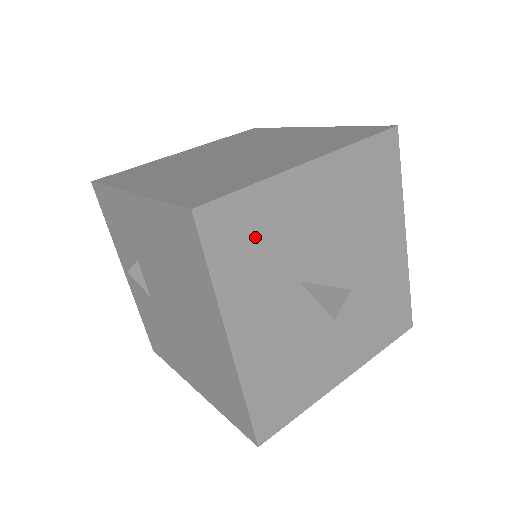
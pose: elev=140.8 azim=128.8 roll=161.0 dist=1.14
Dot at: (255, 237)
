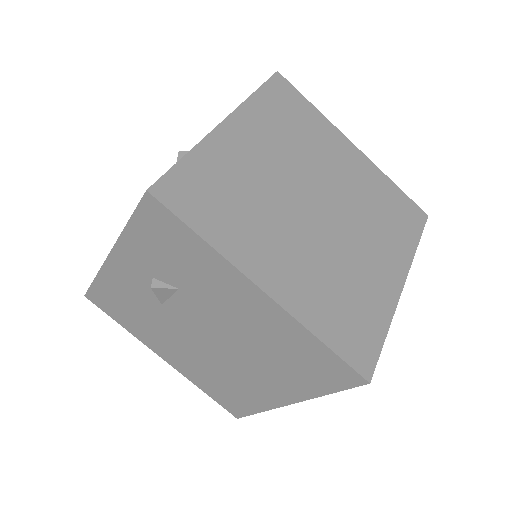
Dot at: occluded
